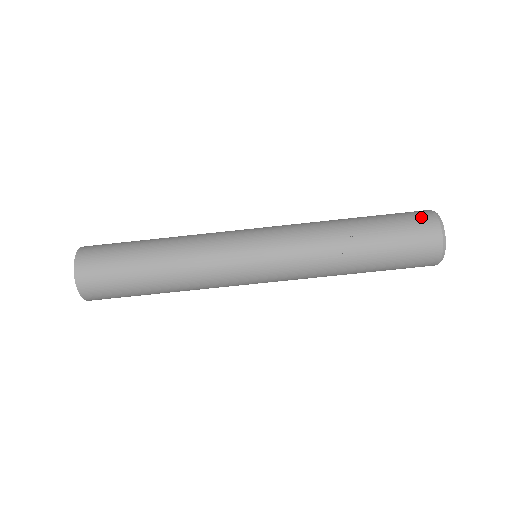
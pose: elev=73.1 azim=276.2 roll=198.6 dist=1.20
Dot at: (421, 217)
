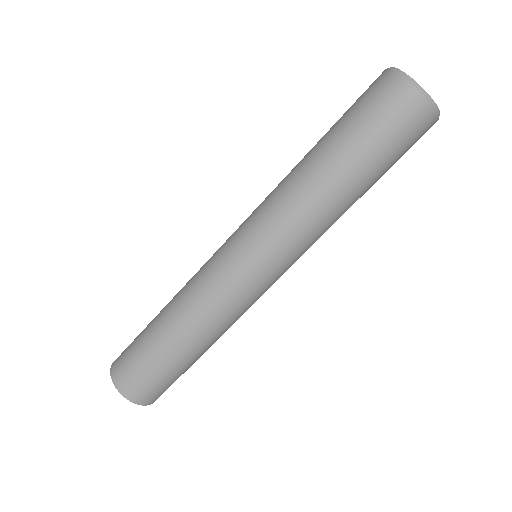
Dot at: (380, 88)
